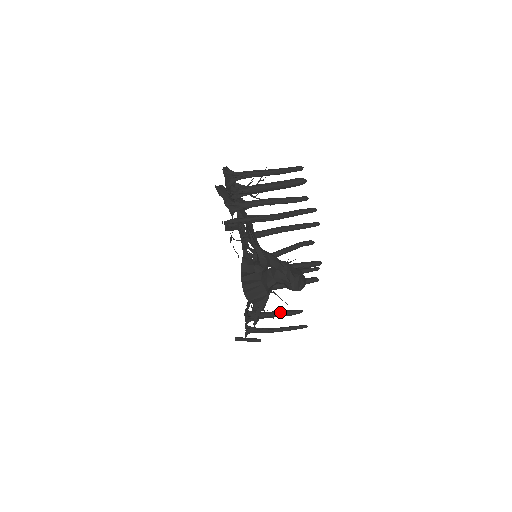
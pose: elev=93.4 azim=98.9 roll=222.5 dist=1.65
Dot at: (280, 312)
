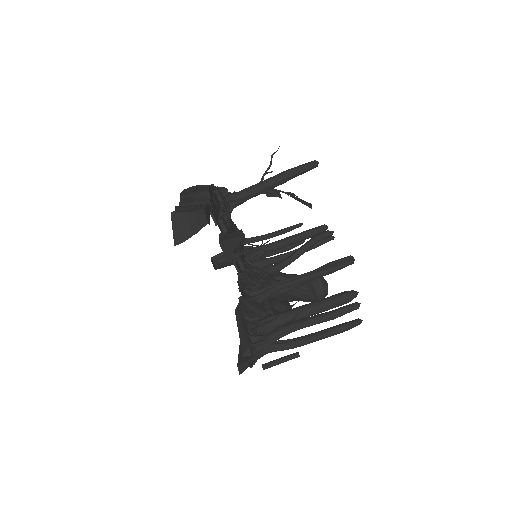
Dot at: (280, 252)
